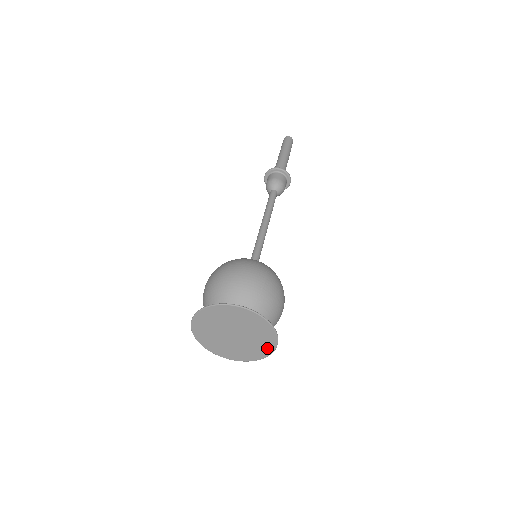
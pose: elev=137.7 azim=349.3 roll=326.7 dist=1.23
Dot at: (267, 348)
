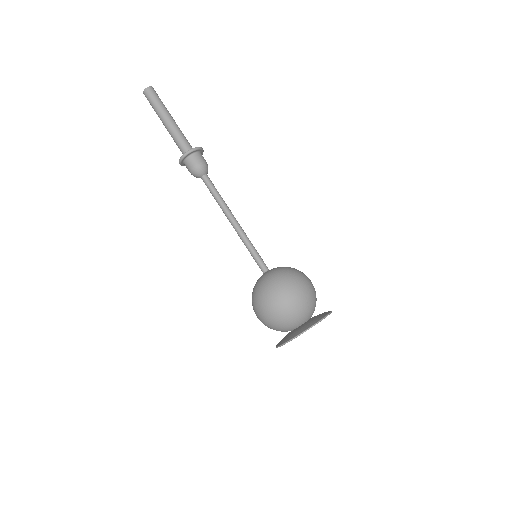
Dot at: occluded
